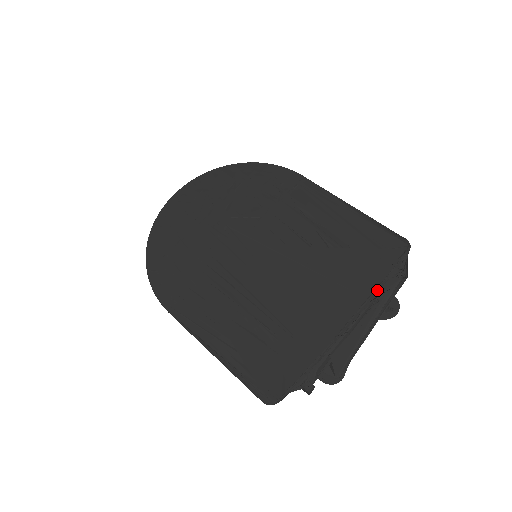
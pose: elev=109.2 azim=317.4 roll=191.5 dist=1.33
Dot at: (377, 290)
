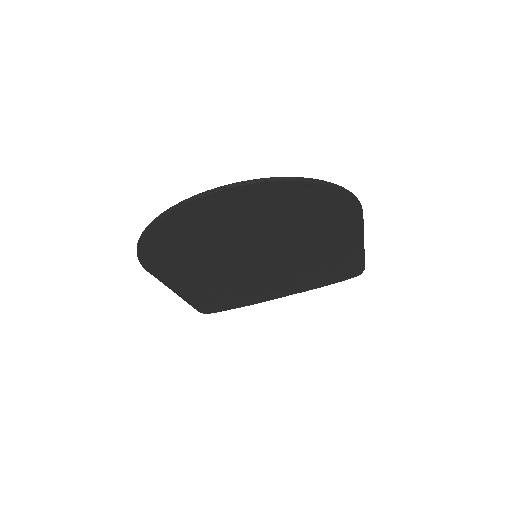
Dot at: occluded
